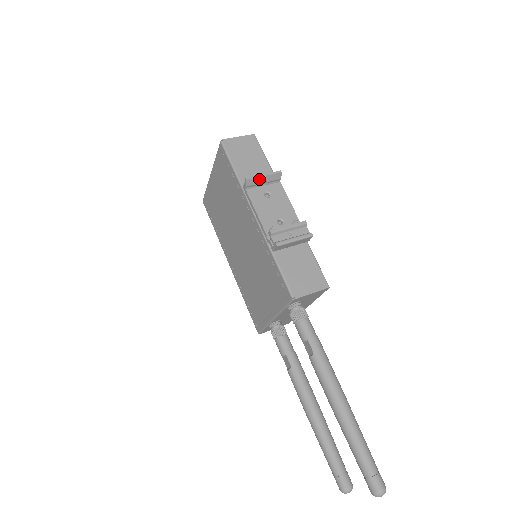
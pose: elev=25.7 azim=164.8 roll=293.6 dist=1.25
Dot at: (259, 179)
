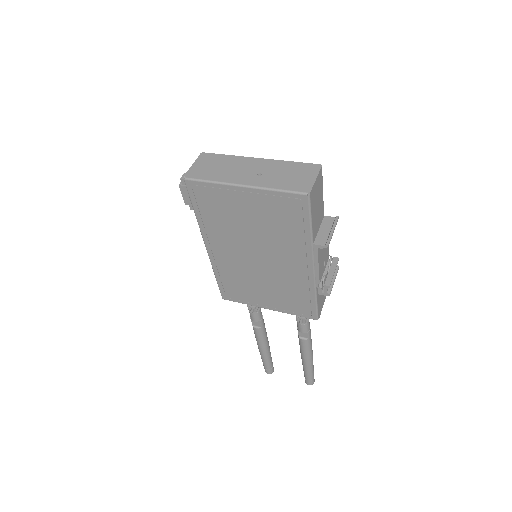
Dot at: (330, 237)
